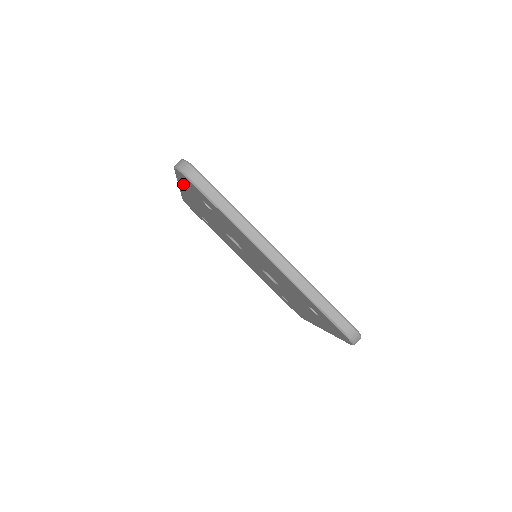
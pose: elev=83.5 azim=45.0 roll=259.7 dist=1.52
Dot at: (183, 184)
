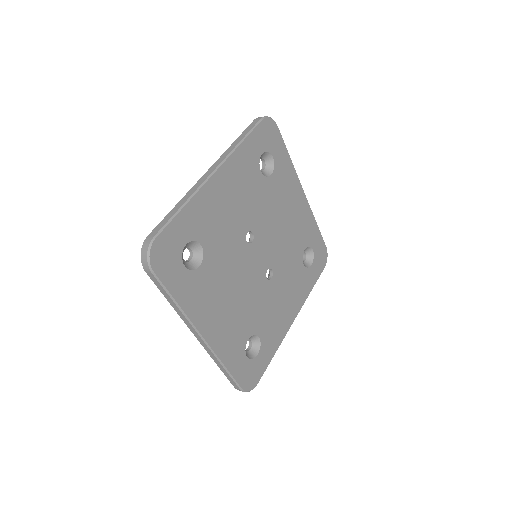
Dot at: occluded
